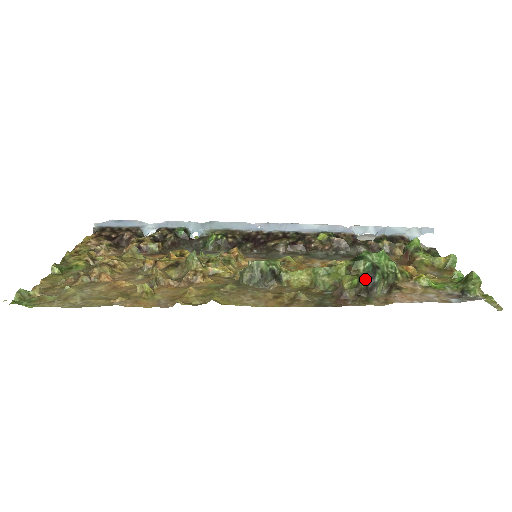
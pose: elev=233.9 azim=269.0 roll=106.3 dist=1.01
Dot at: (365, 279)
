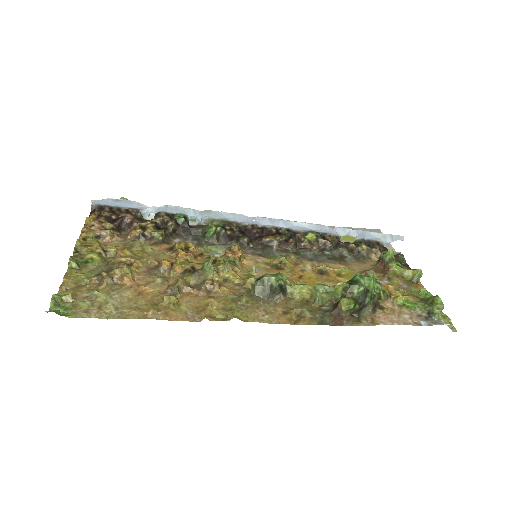
Dot at: (358, 301)
